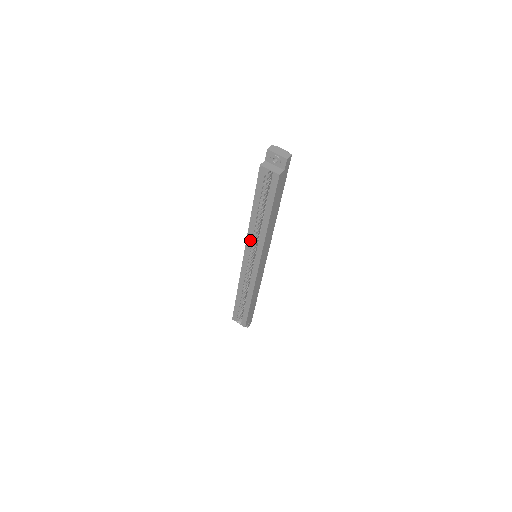
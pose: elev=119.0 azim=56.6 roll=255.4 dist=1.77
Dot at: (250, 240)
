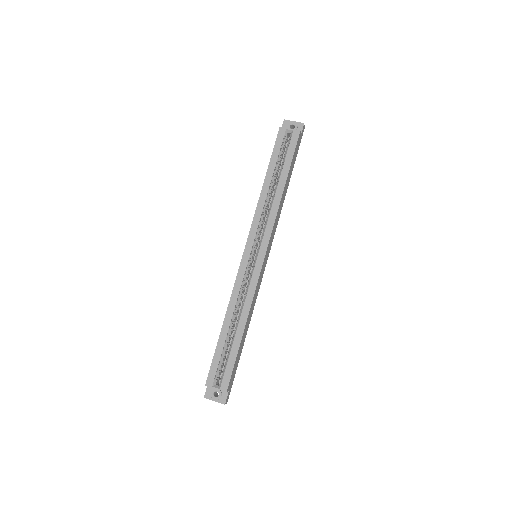
Dot at: (257, 222)
